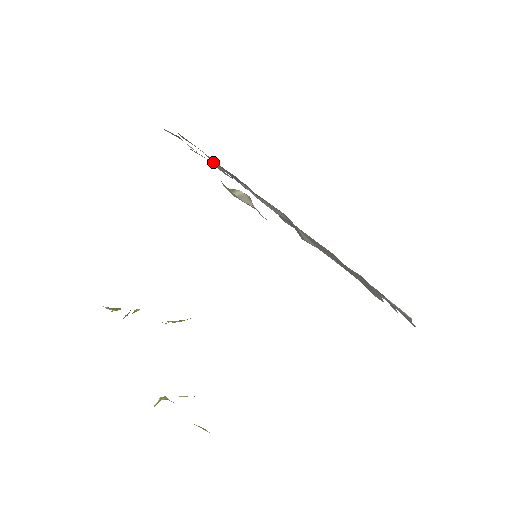
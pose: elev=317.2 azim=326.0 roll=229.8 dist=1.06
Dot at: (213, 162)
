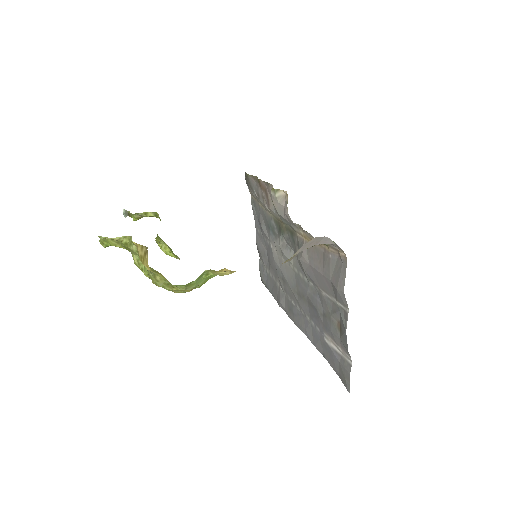
Dot at: (261, 221)
